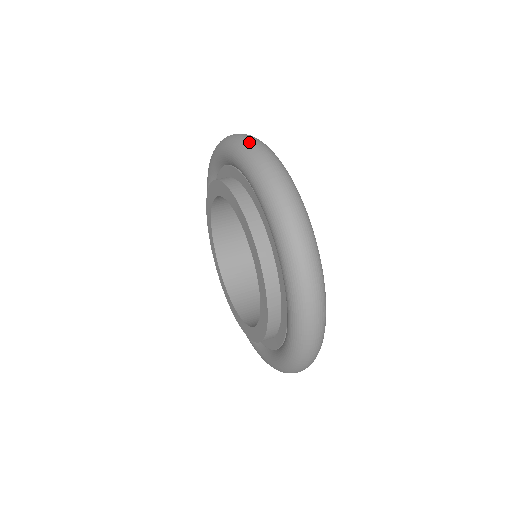
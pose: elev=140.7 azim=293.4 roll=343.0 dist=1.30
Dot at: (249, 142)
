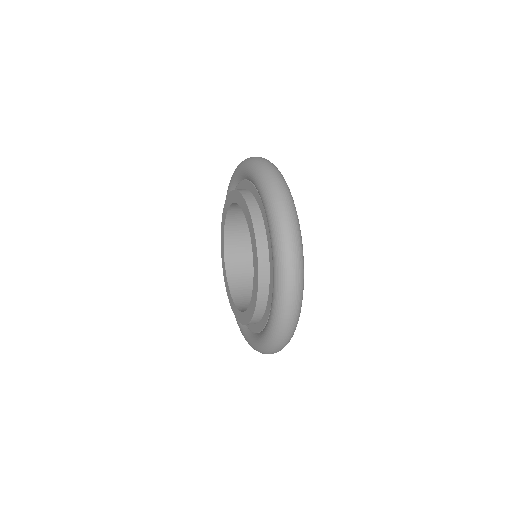
Dot at: occluded
